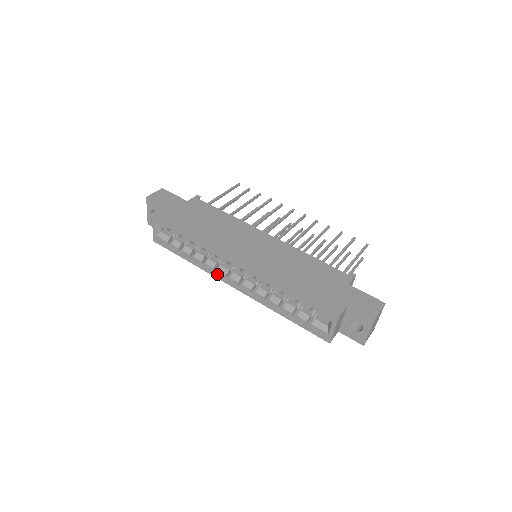
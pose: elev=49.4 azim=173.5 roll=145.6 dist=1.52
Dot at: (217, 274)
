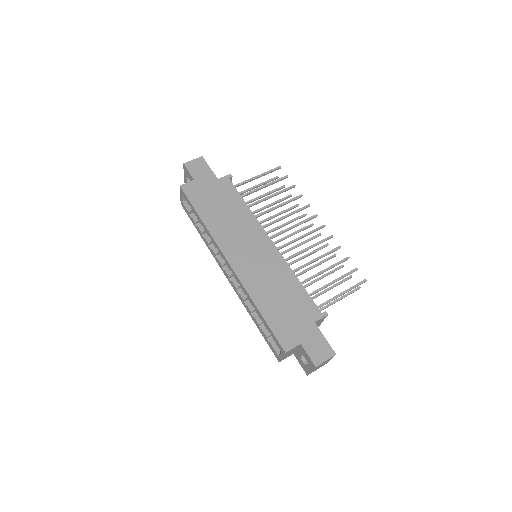
Dot at: (217, 260)
